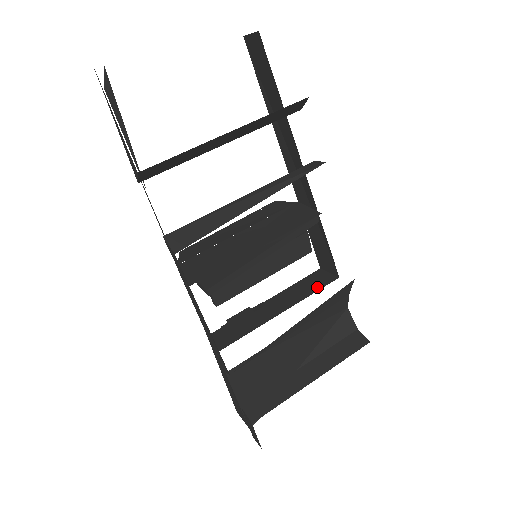
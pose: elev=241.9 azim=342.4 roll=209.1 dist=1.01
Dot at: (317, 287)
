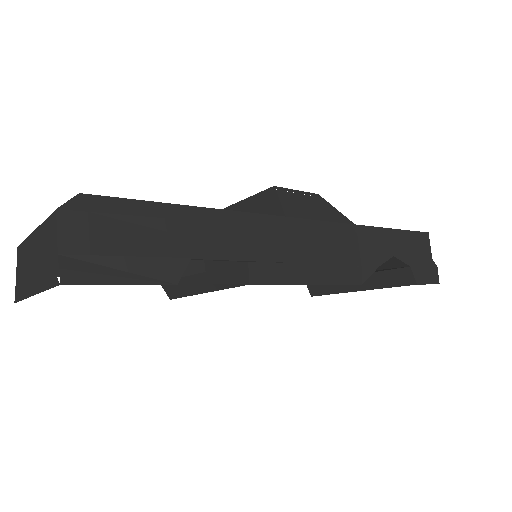
Dot at: occluded
